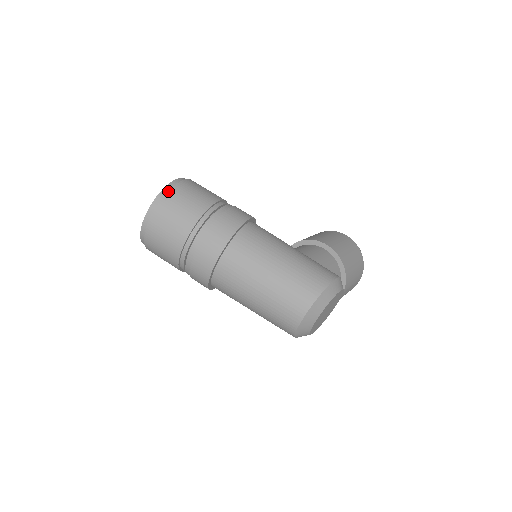
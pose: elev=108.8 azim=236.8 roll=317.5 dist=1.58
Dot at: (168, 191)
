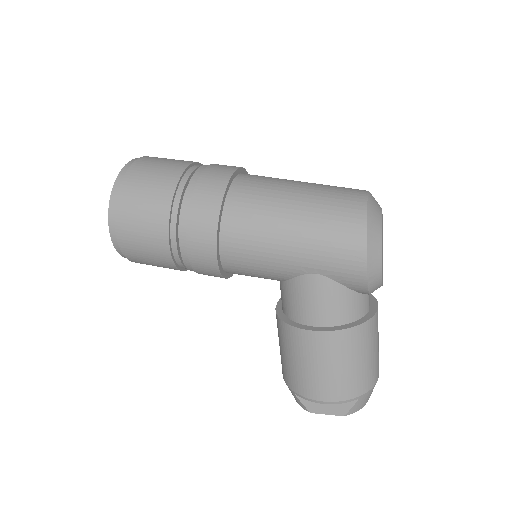
Dot at: occluded
